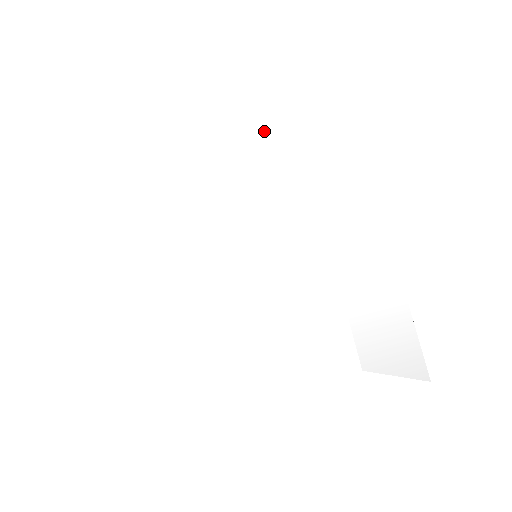
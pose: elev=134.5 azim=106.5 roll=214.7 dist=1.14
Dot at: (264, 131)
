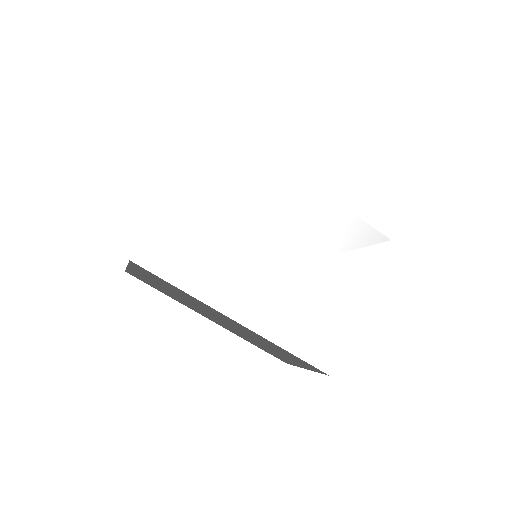
Dot at: (217, 197)
